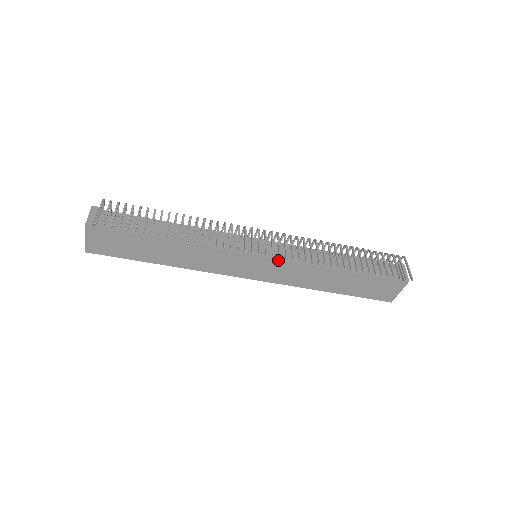
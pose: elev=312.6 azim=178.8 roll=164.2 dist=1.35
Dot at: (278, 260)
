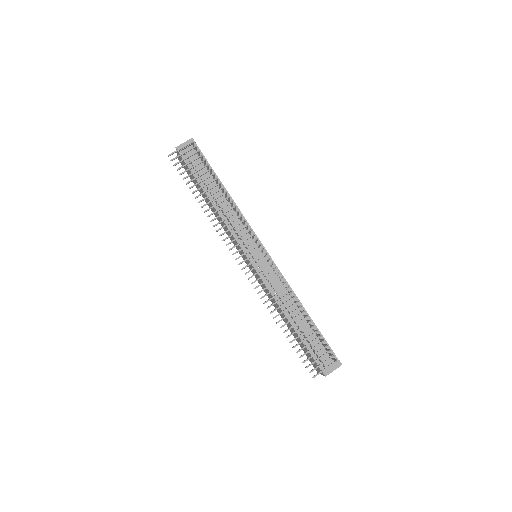
Dot at: occluded
